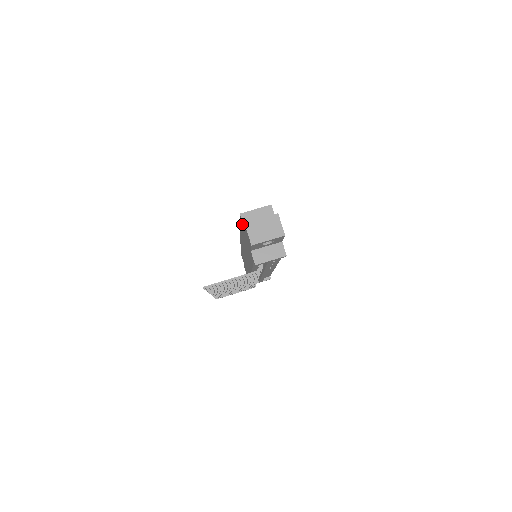
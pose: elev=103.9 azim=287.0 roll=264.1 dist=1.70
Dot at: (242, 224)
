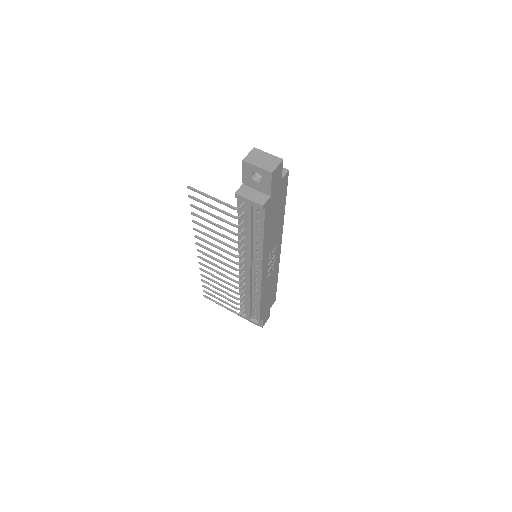
Dot at: occluded
